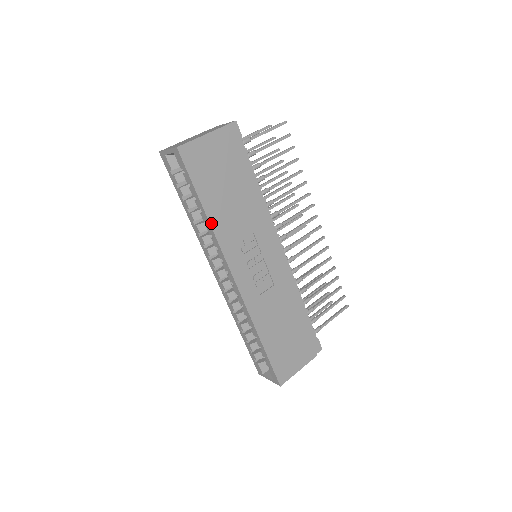
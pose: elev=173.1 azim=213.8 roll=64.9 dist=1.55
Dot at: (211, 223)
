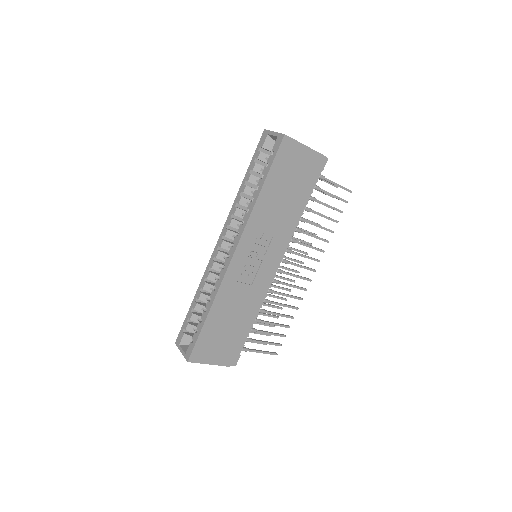
Dot at: (257, 201)
